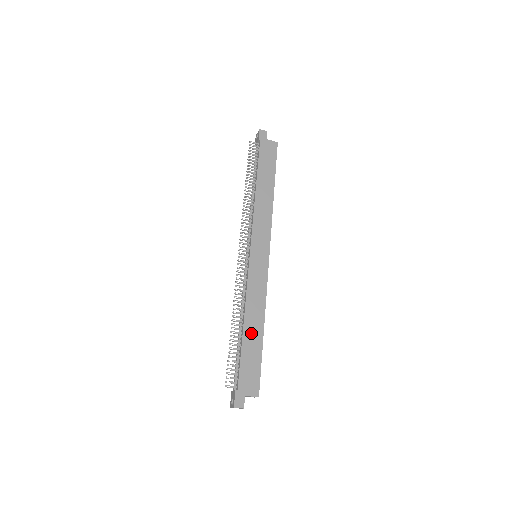
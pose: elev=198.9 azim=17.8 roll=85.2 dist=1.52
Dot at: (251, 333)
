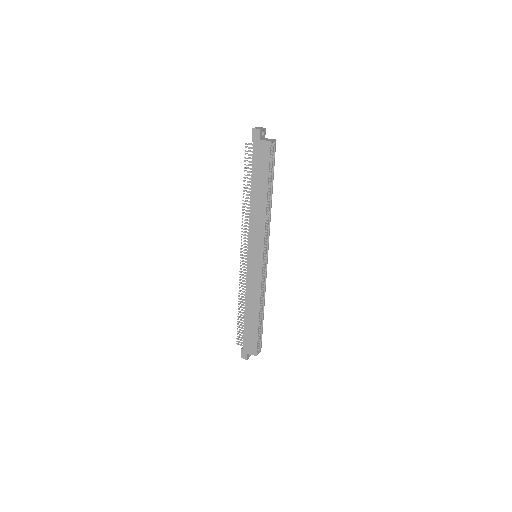
Dot at: (250, 316)
